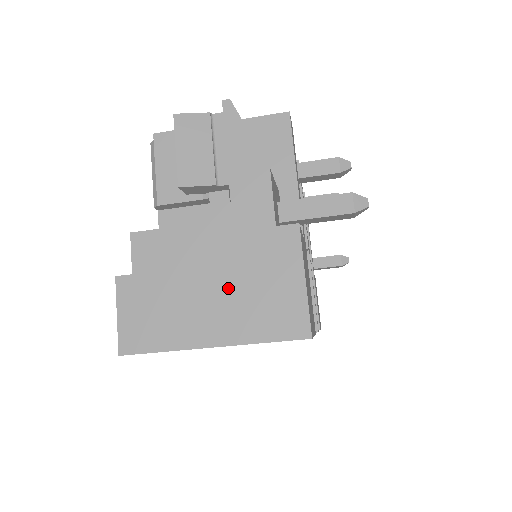
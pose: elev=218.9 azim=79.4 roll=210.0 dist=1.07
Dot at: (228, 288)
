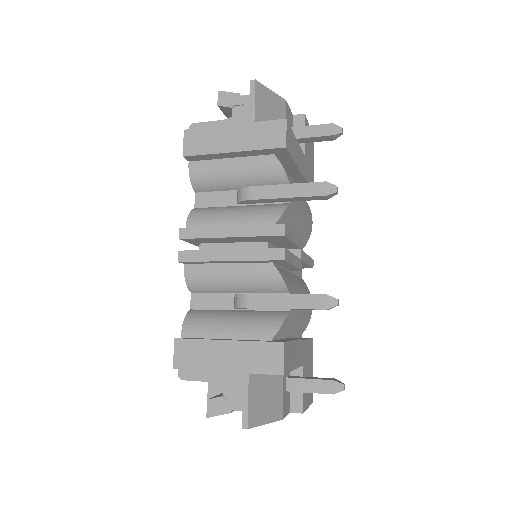
Dot at: occluded
